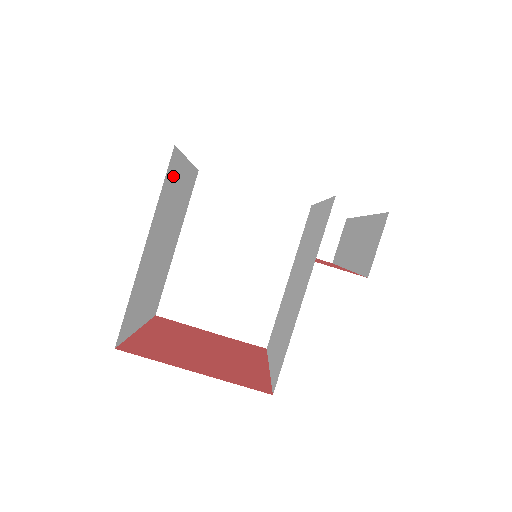
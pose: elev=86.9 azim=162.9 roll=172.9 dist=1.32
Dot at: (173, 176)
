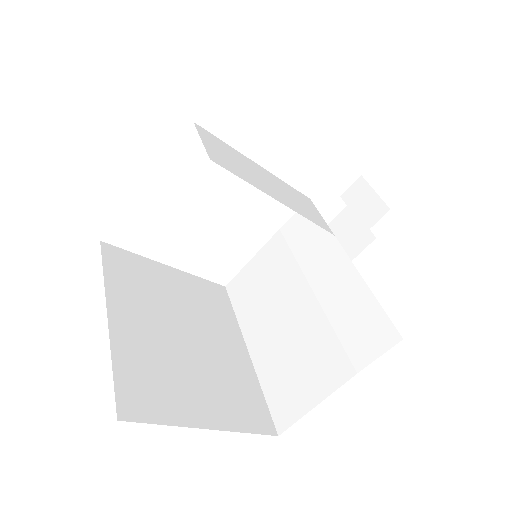
Dot at: (132, 268)
